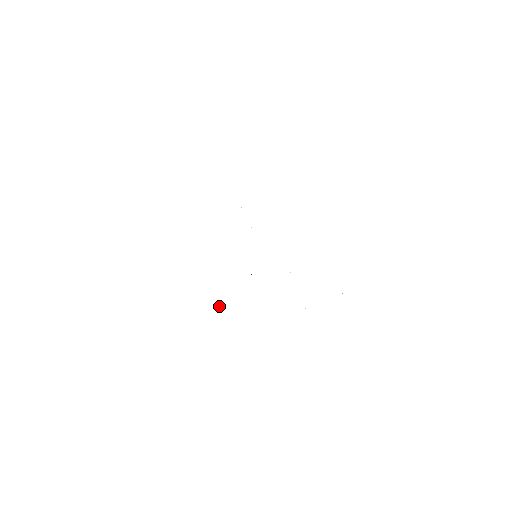
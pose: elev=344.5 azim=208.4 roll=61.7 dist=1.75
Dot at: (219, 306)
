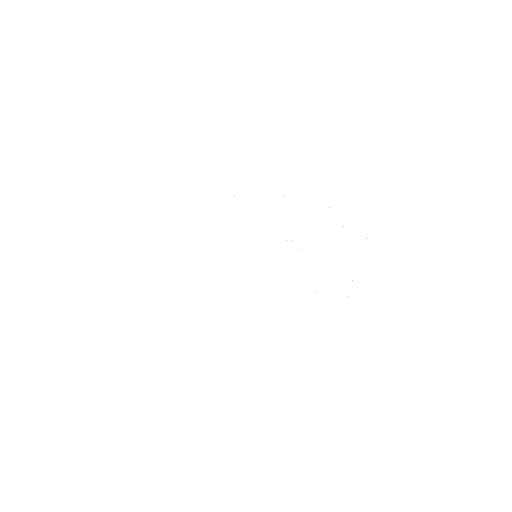
Dot at: occluded
